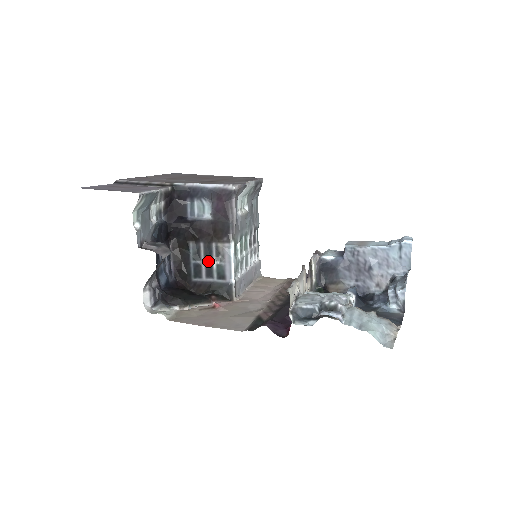
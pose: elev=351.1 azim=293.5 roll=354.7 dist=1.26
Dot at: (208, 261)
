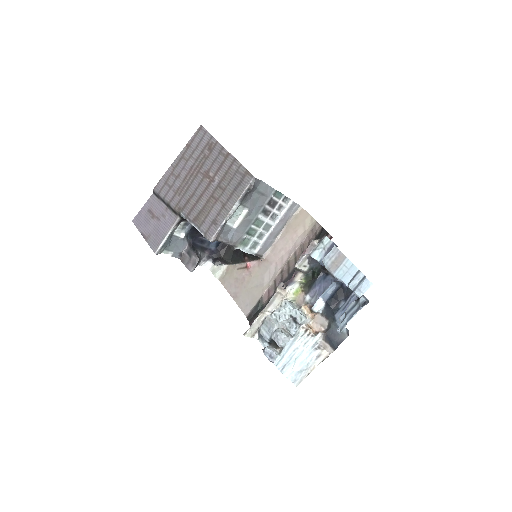
Dot at: occluded
